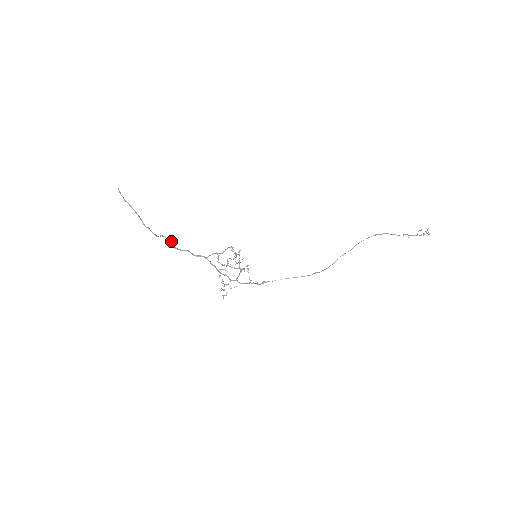
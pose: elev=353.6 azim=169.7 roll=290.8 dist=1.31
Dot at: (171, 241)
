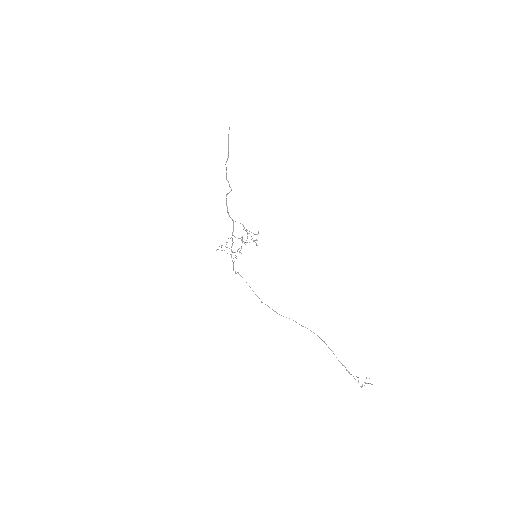
Dot at: occluded
